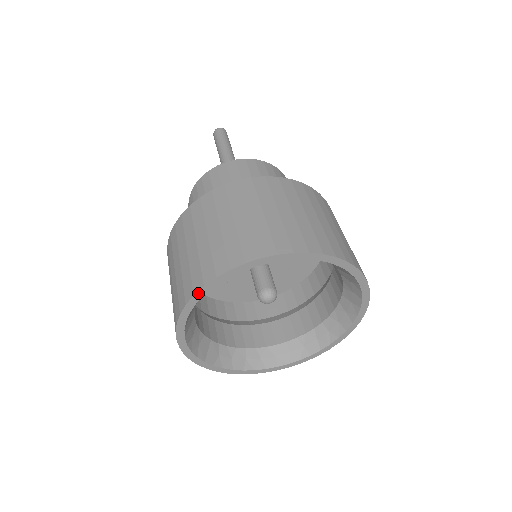
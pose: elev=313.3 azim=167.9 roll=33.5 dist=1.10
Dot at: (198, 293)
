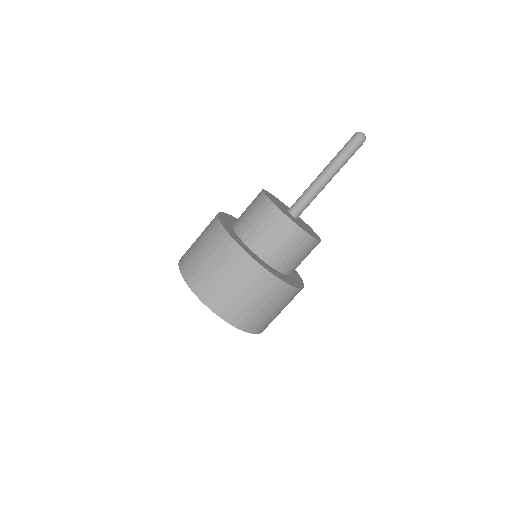
Dot at: occluded
